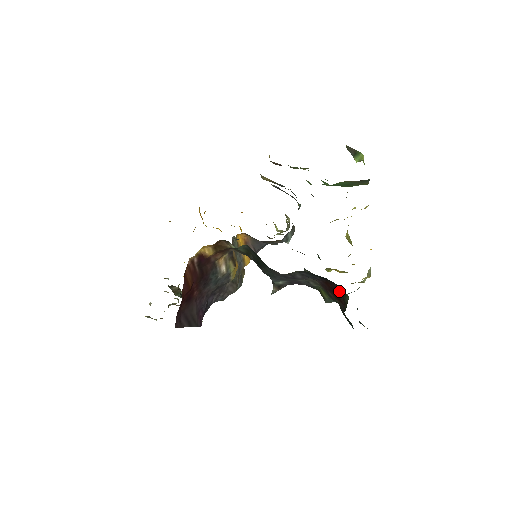
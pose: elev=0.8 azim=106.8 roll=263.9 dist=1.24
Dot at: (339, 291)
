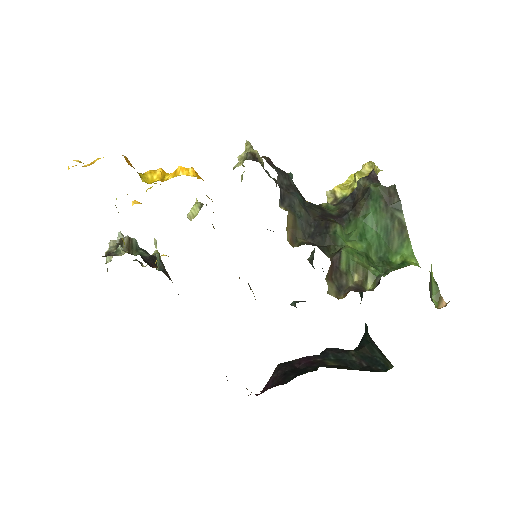
Dot at: occluded
